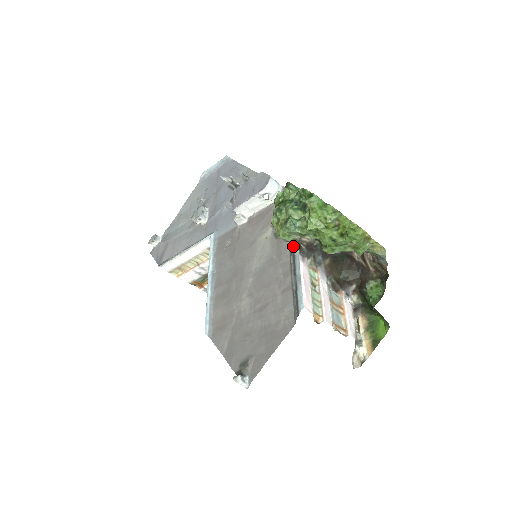
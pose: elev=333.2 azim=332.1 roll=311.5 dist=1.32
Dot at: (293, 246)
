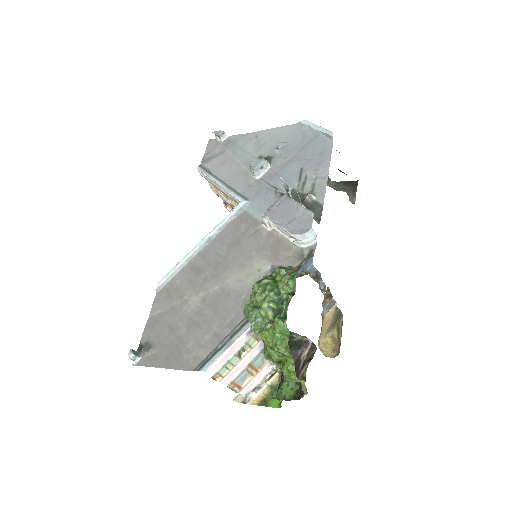
Dot at: occluded
